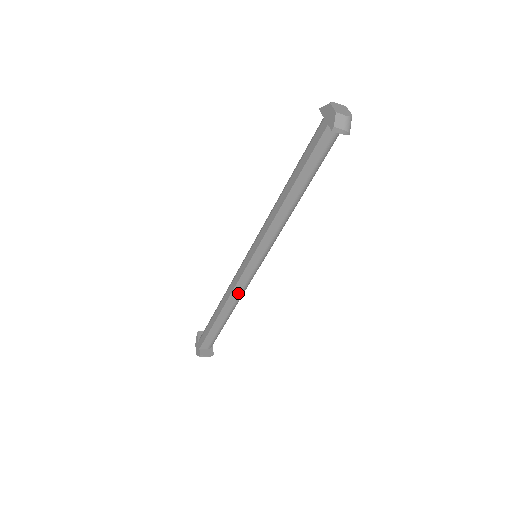
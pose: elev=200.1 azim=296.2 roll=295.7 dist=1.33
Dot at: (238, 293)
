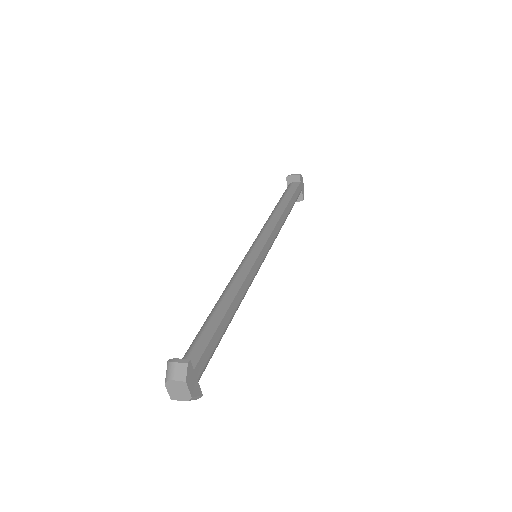
Dot at: occluded
